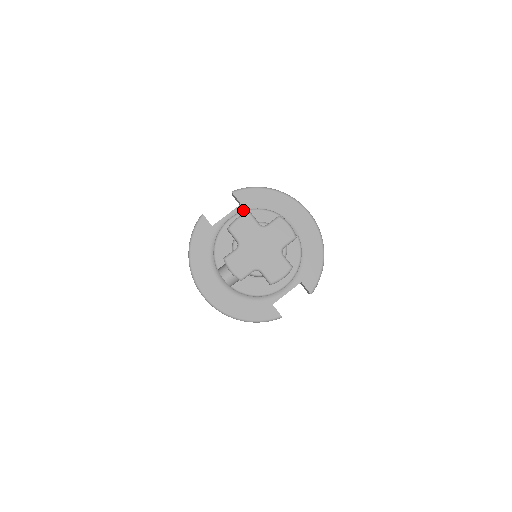
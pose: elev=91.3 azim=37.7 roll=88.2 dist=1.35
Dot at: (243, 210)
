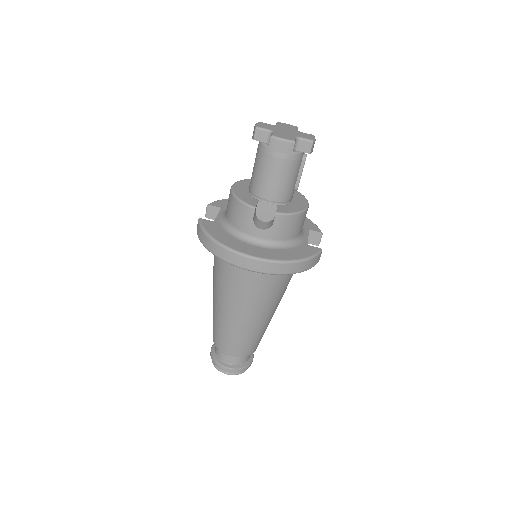
Dot at: (226, 209)
